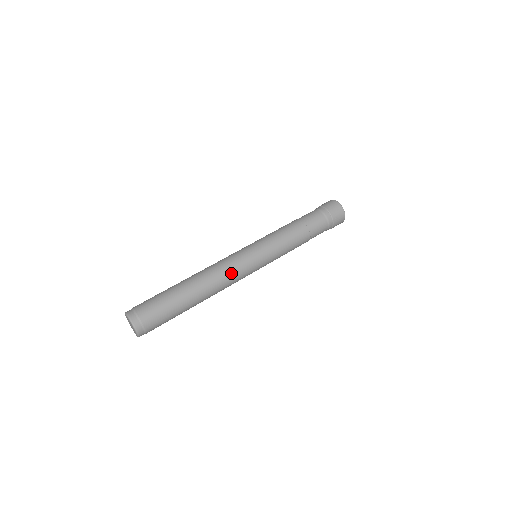
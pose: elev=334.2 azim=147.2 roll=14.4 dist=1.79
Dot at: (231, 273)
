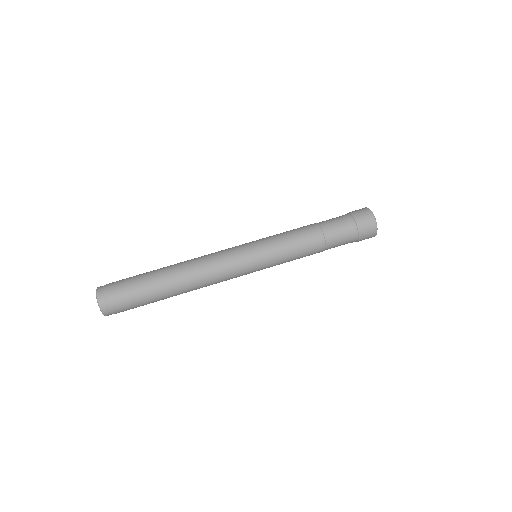
Dot at: (213, 255)
